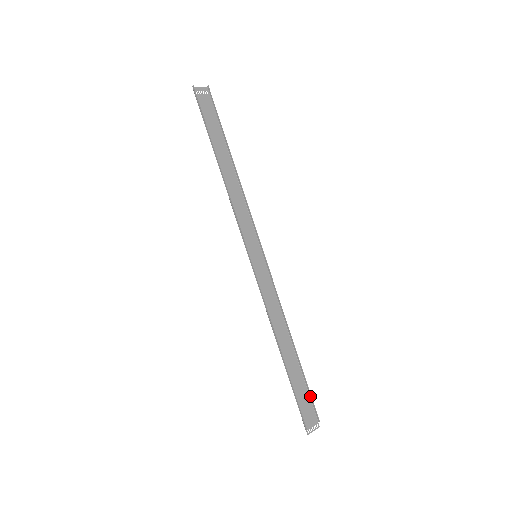
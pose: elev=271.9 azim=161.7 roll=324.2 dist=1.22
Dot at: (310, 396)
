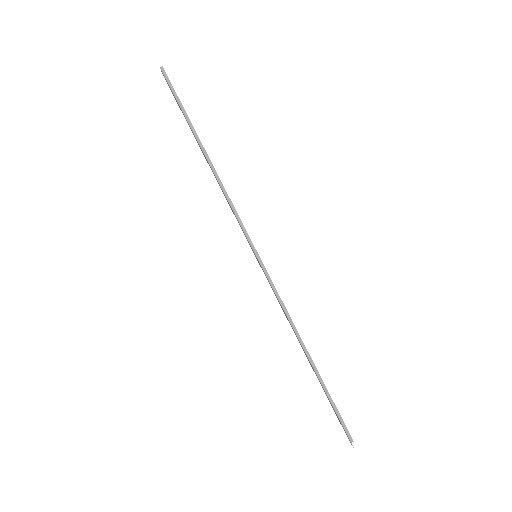
Dot at: occluded
